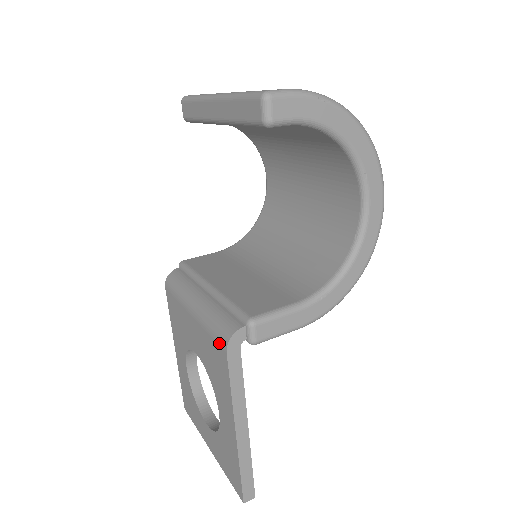
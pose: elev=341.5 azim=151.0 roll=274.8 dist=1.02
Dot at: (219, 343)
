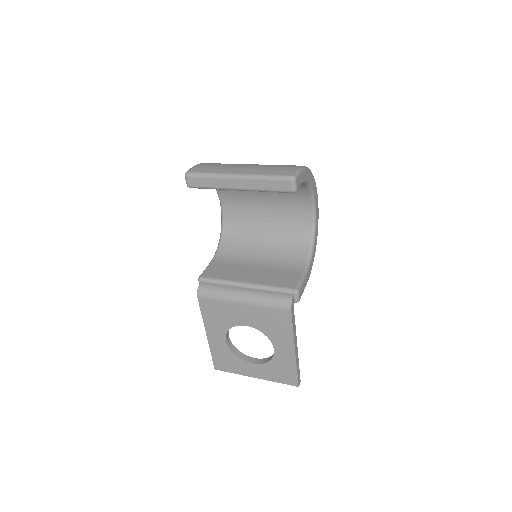
Dot at: (282, 310)
